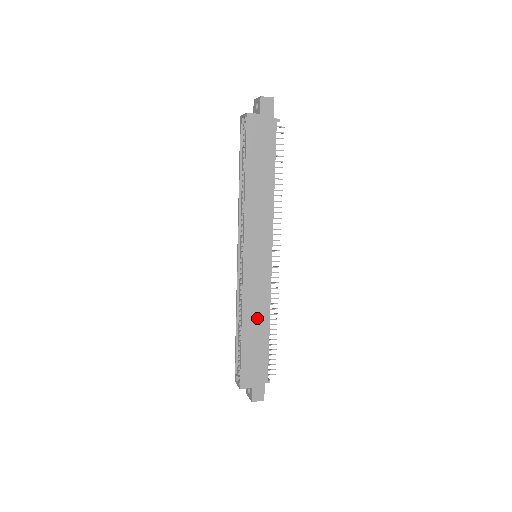
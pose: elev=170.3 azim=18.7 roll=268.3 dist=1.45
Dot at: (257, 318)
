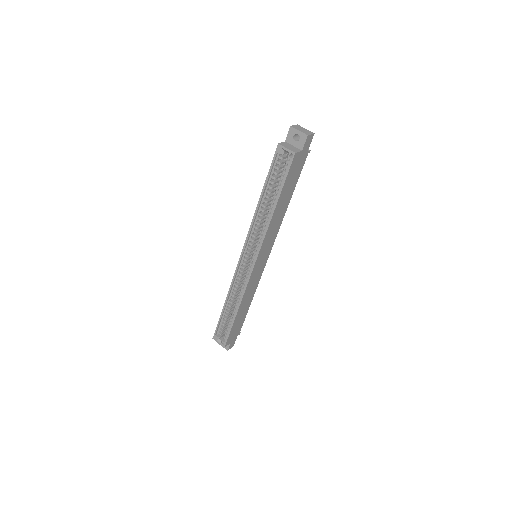
Dot at: (247, 300)
